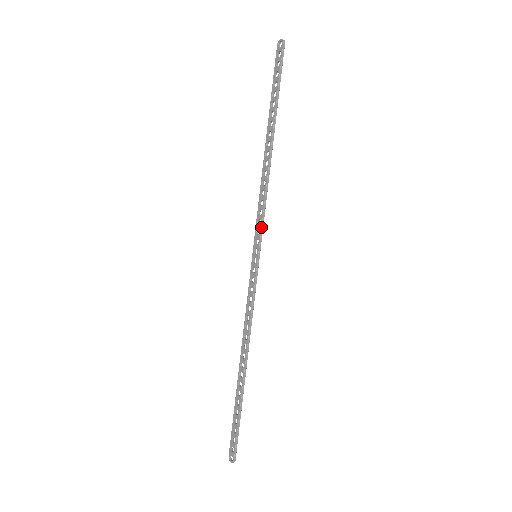
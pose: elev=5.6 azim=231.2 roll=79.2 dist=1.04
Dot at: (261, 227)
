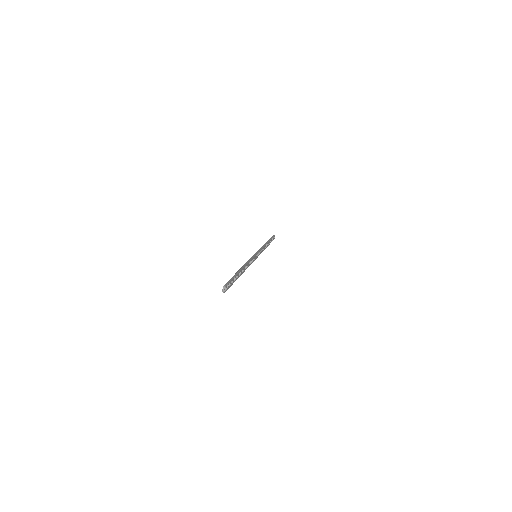
Dot at: occluded
